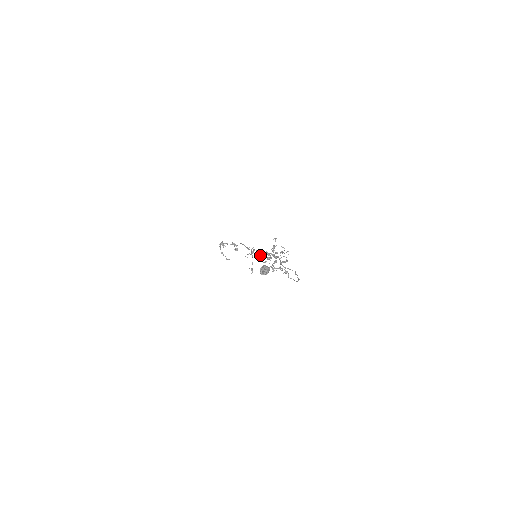
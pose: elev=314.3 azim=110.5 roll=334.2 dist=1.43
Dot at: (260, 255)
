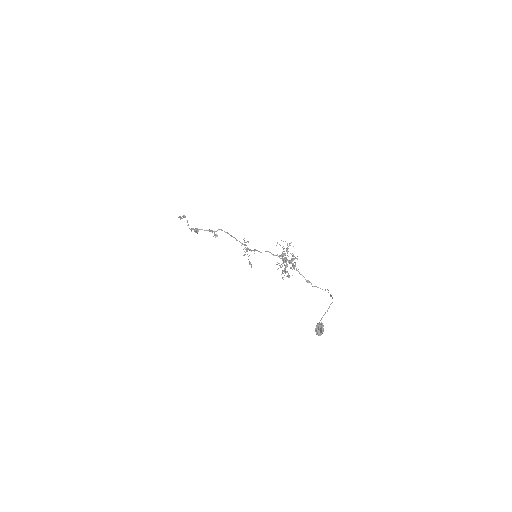
Dot at: occluded
